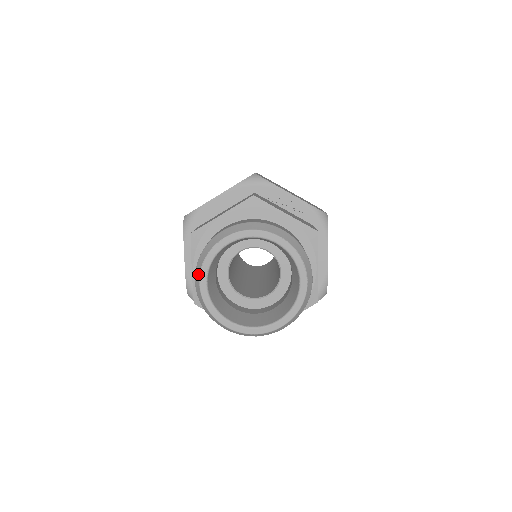
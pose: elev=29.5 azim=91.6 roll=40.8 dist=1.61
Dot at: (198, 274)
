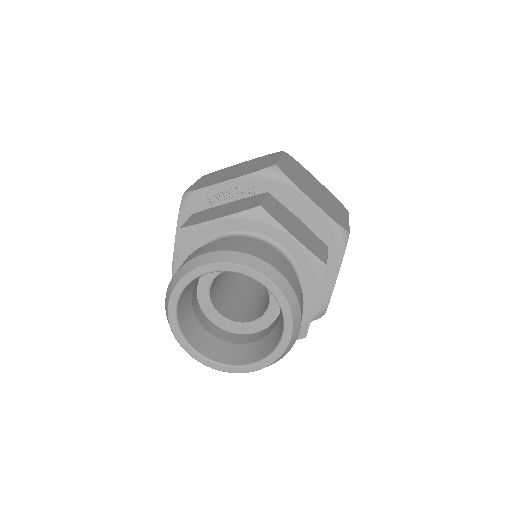
Dot at: occluded
